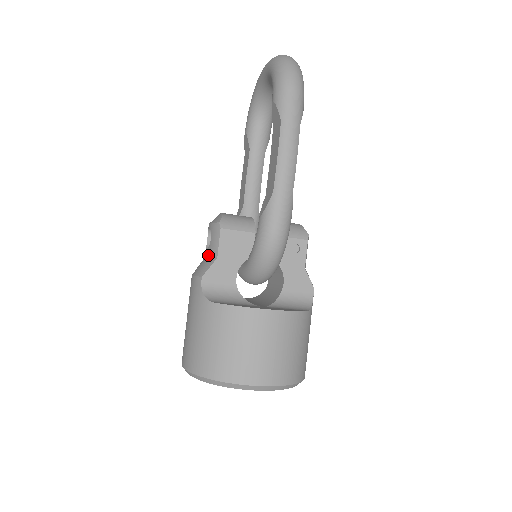
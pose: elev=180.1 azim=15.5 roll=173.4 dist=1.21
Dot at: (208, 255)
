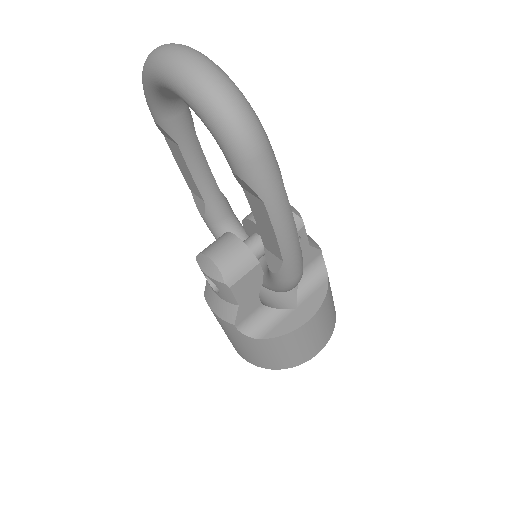
Dot at: (222, 299)
